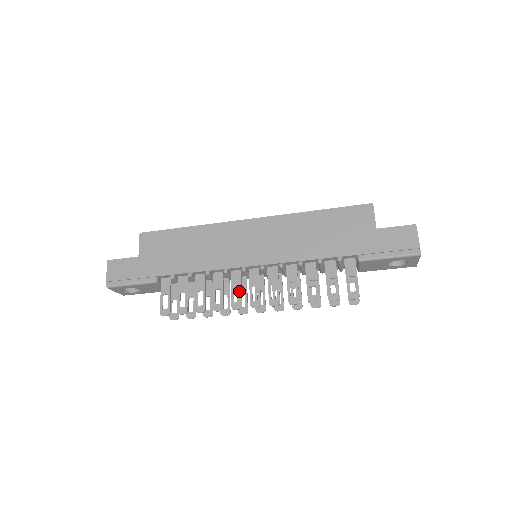
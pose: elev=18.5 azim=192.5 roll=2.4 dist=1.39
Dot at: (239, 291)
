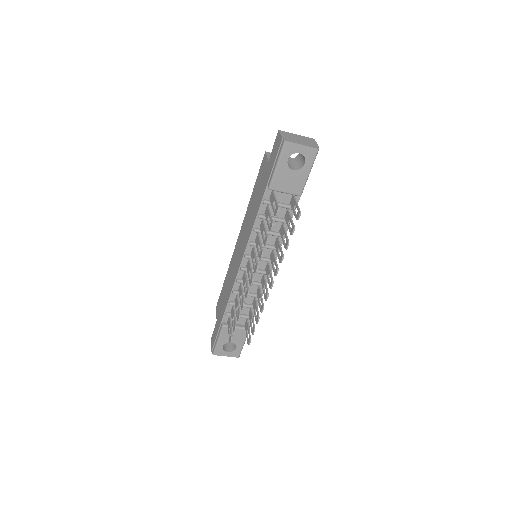
Dot at: (246, 284)
